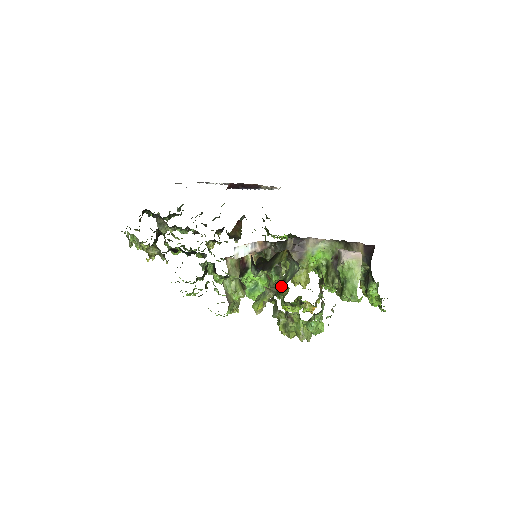
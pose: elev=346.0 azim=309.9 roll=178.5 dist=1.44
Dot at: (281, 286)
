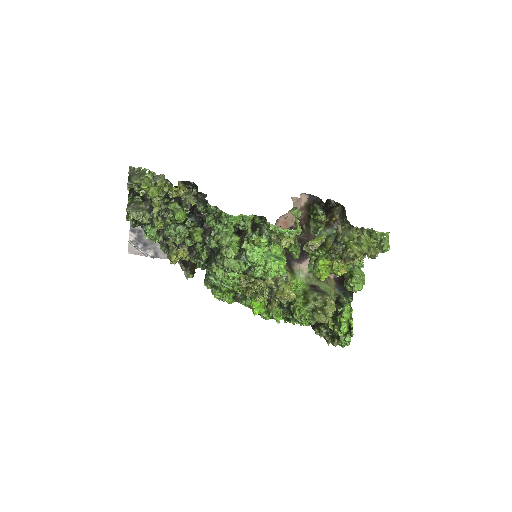
Dot at: (322, 244)
